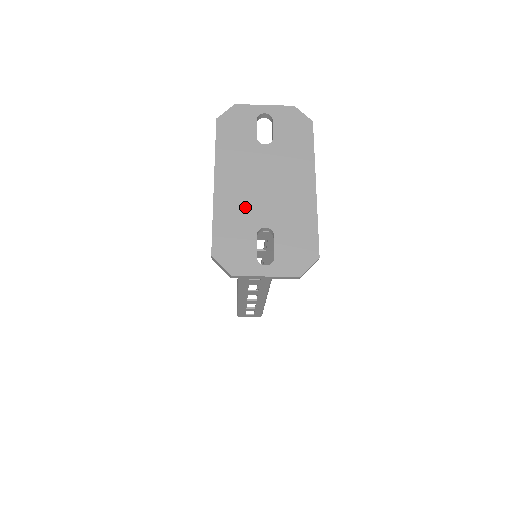
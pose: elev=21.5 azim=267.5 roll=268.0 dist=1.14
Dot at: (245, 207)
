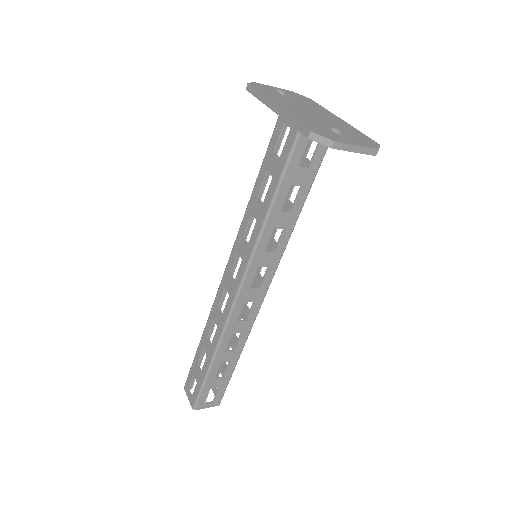
Dot at: (309, 118)
